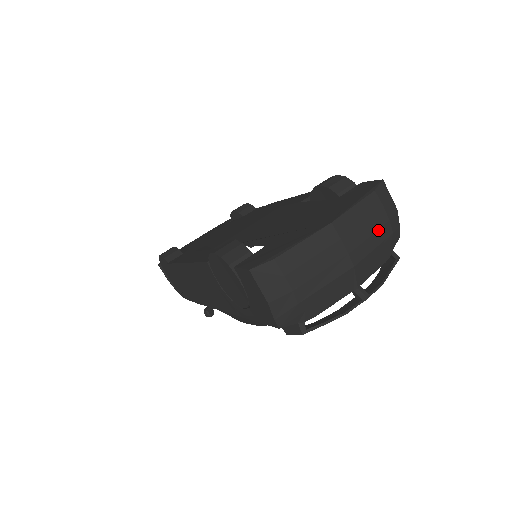
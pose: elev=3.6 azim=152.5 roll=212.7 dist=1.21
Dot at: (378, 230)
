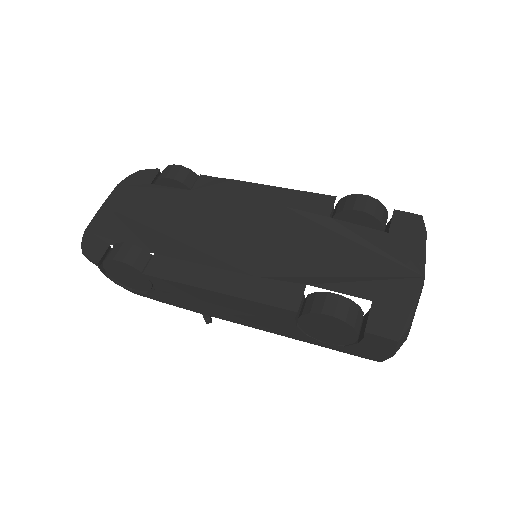
Dot at: occluded
